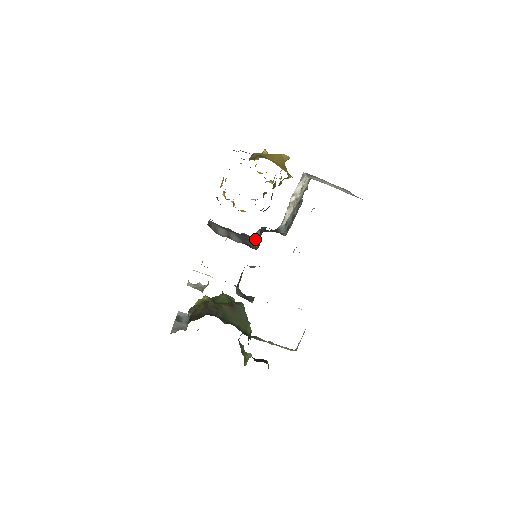
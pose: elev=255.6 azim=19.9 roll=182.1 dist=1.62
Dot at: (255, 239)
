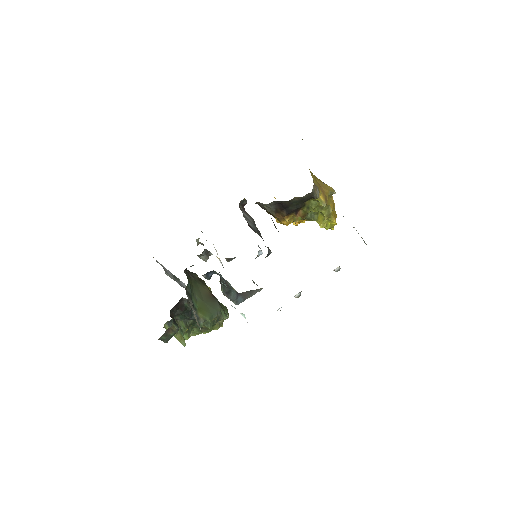
Dot at: occluded
